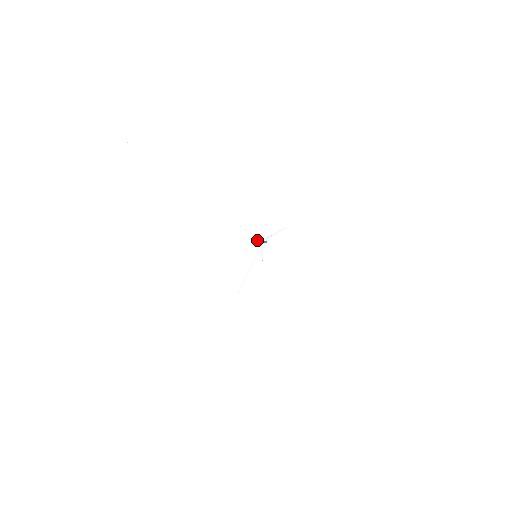
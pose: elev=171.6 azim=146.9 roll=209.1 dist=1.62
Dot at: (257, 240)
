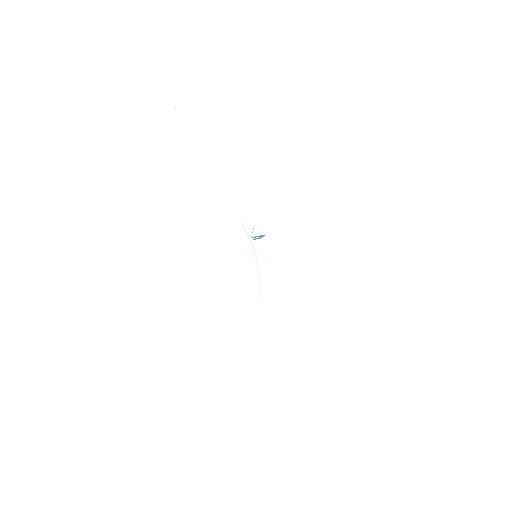
Dot at: occluded
